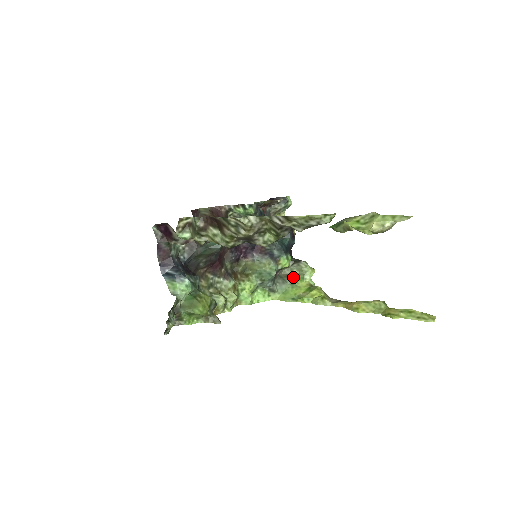
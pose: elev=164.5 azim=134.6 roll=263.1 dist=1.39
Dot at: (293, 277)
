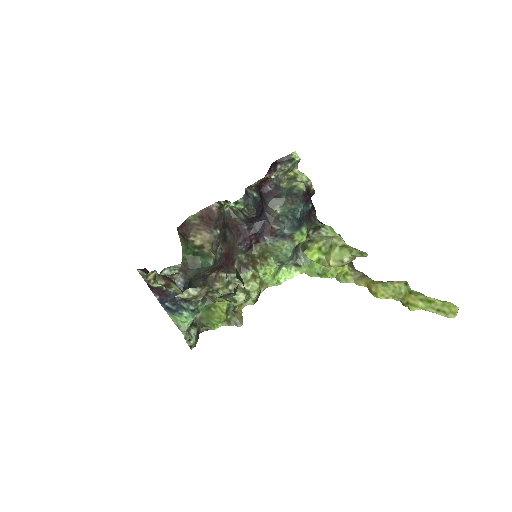
Dot at: occluded
